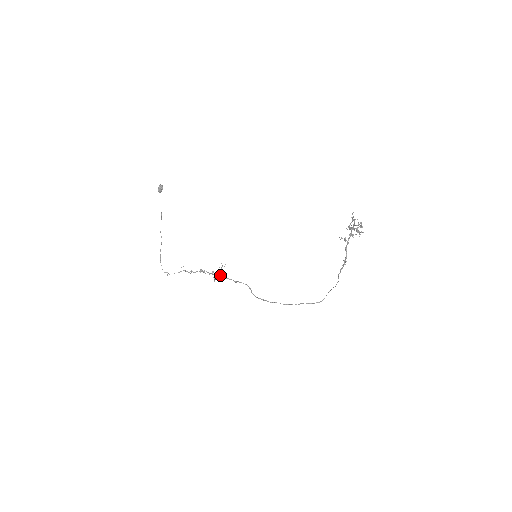
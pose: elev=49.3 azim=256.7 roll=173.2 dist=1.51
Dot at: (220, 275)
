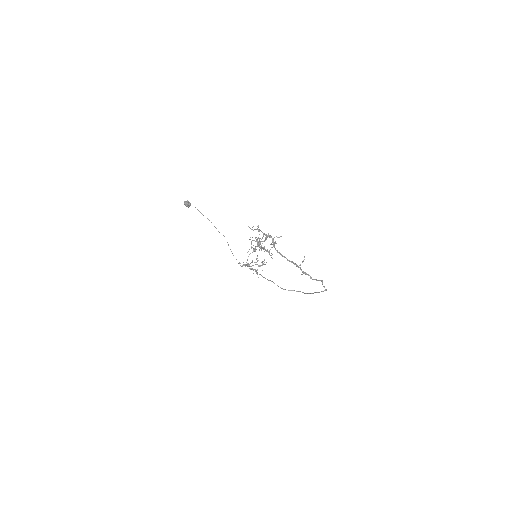
Dot at: occluded
